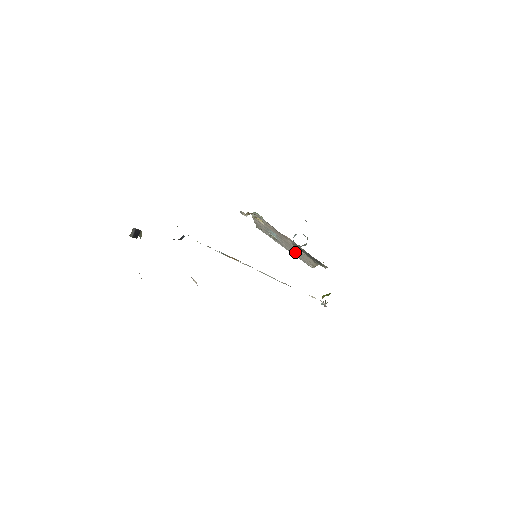
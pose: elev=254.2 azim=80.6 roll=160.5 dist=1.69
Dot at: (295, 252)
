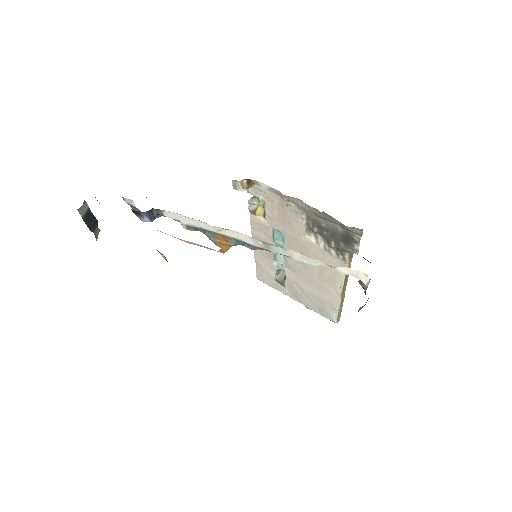
Dot at: (310, 283)
